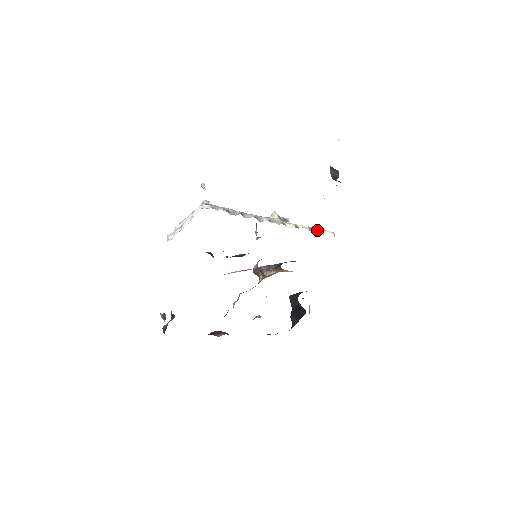
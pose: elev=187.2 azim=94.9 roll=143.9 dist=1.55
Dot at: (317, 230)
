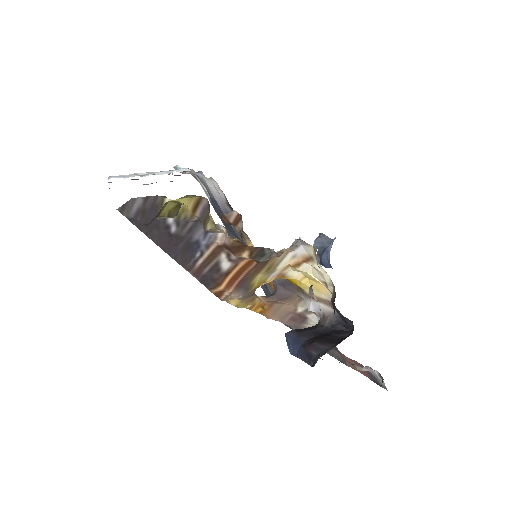
Dot at: occluded
